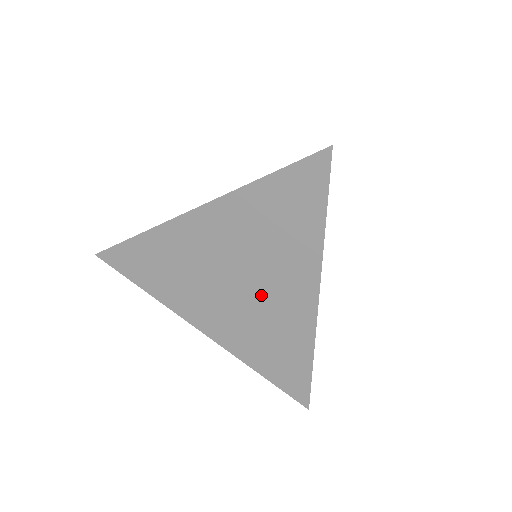
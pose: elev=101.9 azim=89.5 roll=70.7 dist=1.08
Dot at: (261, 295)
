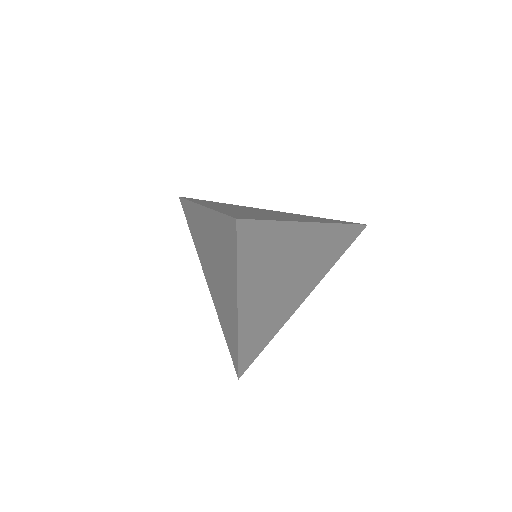
Dot at: (221, 286)
